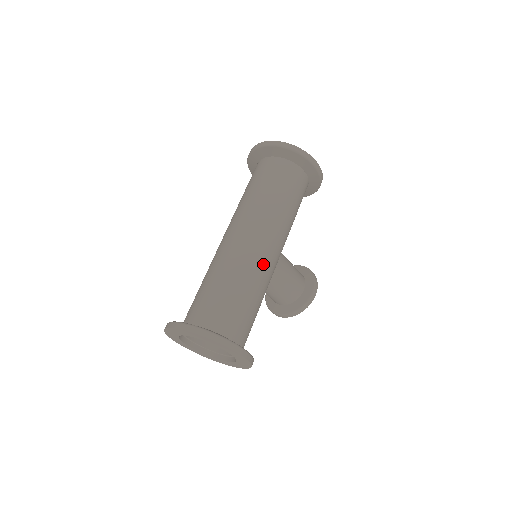
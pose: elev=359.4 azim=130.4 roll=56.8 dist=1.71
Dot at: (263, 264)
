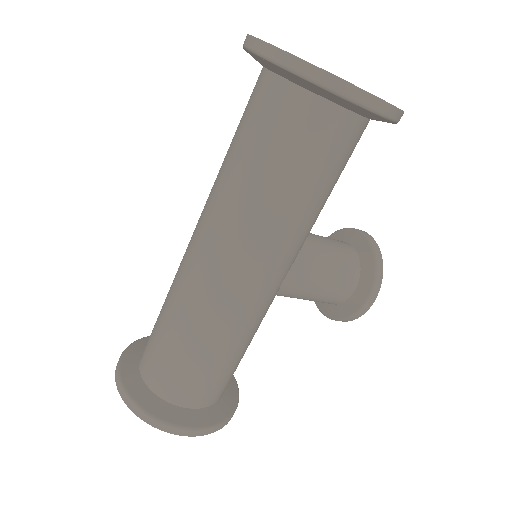
Dot at: (236, 308)
